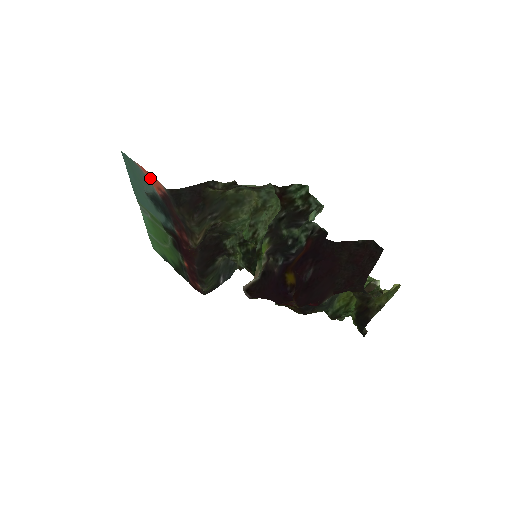
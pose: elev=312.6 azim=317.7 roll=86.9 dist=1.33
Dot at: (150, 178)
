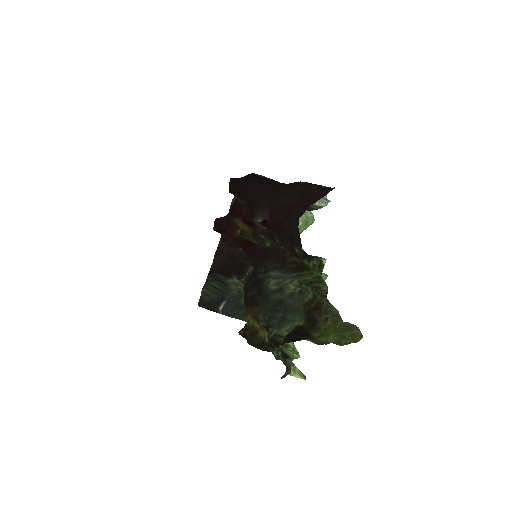
Dot at: occluded
